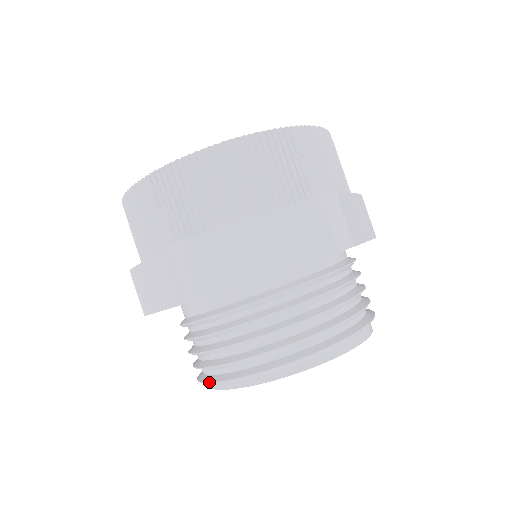
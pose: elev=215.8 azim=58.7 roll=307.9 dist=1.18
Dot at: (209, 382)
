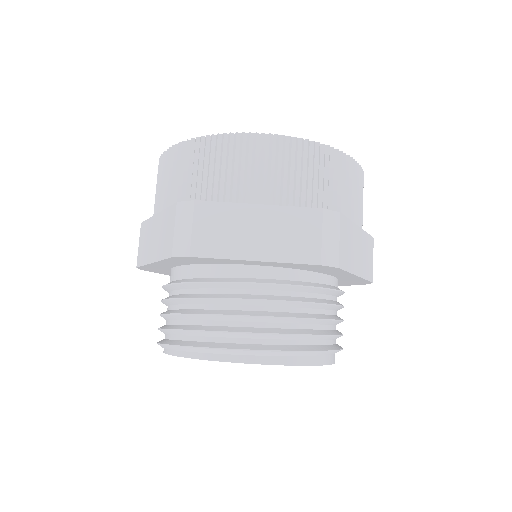
Dot at: (163, 343)
